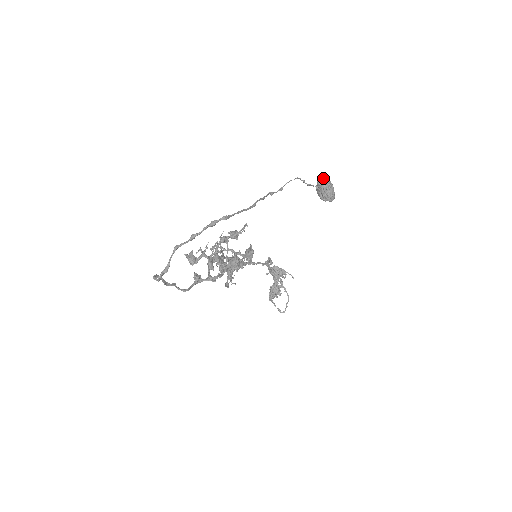
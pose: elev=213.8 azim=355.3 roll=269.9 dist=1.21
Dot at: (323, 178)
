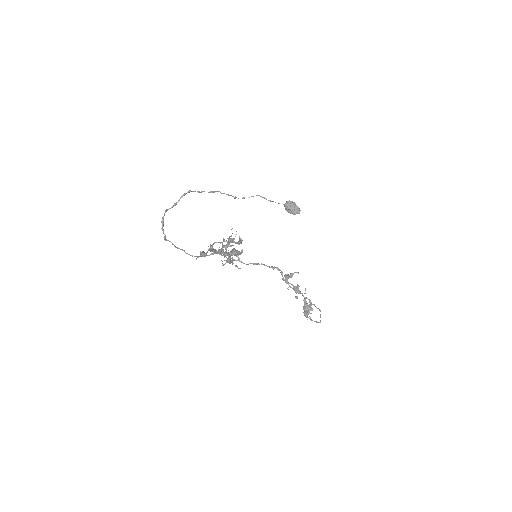
Dot at: occluded
